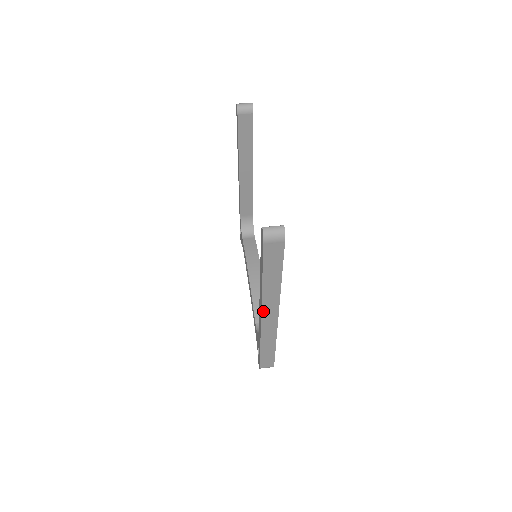
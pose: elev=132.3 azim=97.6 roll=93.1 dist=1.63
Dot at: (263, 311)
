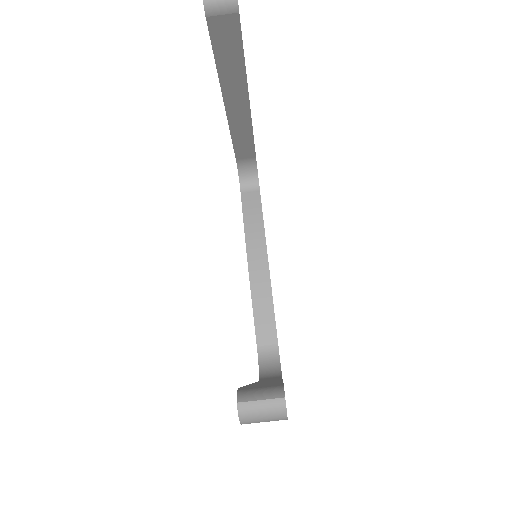
Dot at: occluded
